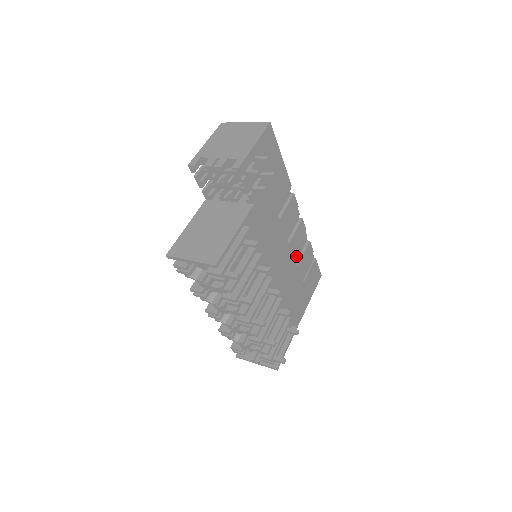
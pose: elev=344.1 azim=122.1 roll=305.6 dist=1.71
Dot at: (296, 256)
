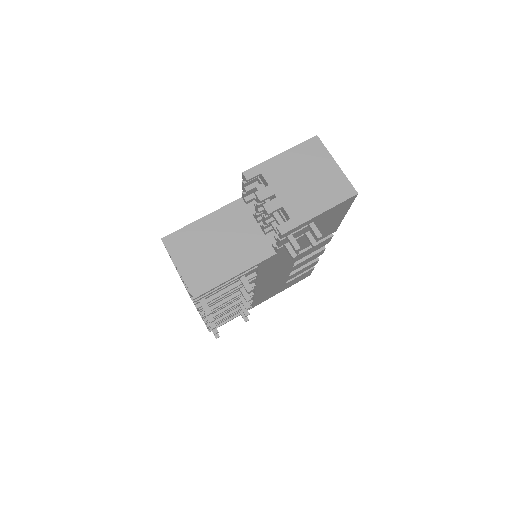
Dot at: occluded
